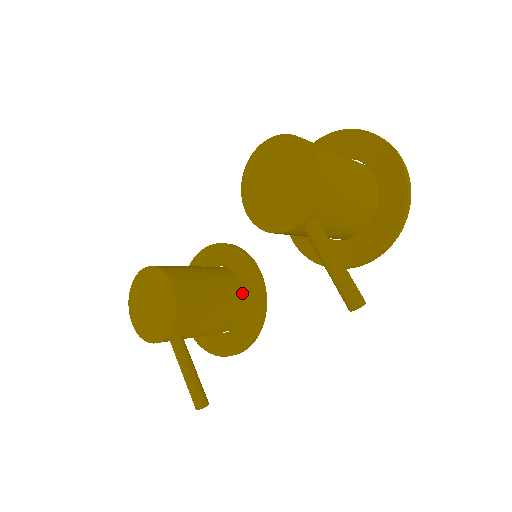
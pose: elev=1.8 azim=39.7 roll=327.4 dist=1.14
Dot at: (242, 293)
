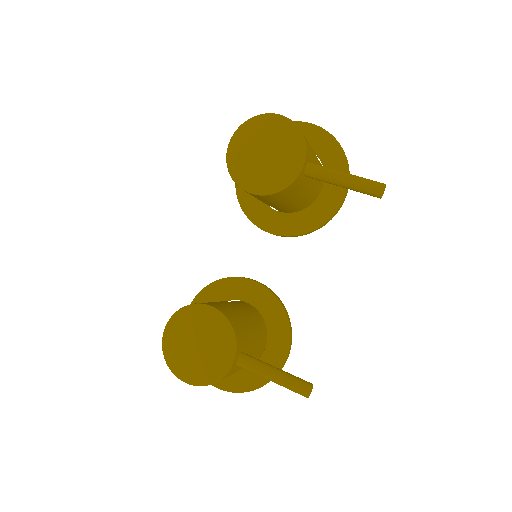
Dot at: (254, 309)
